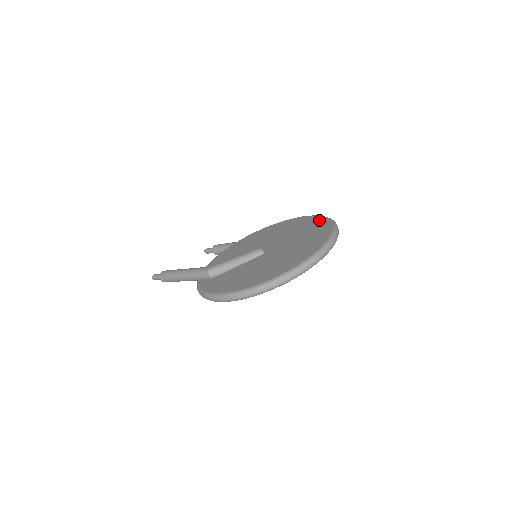
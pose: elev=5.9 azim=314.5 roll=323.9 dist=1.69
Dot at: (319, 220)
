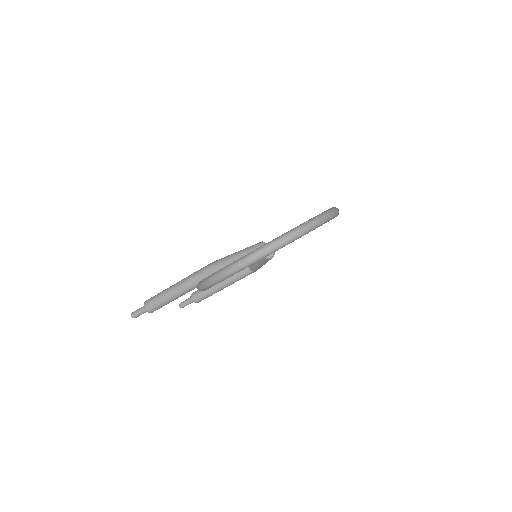
Dot at: occluded
